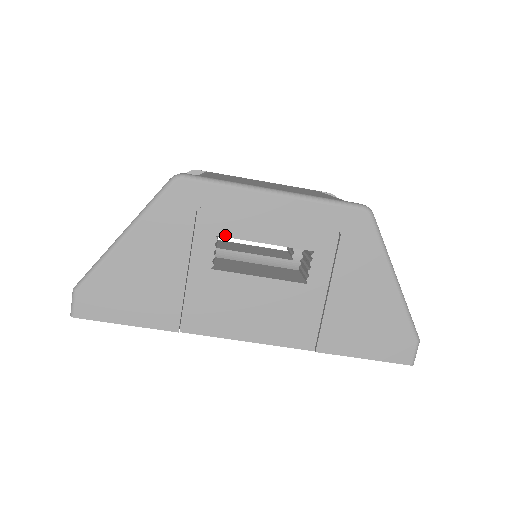
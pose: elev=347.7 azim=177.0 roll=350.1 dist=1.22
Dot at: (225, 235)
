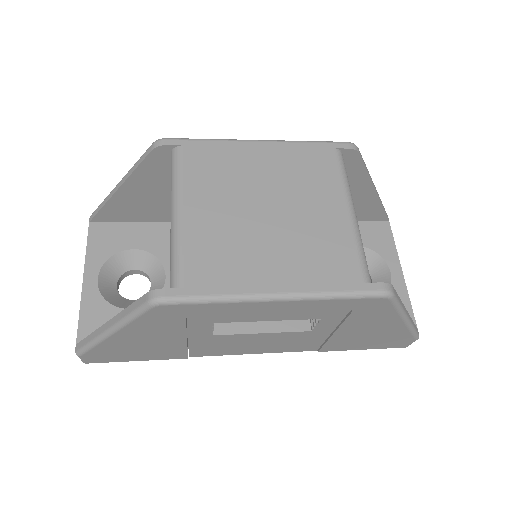
Dot at: (222, 322)
